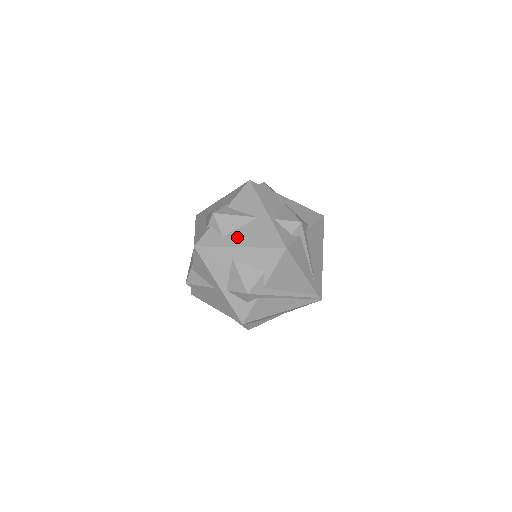
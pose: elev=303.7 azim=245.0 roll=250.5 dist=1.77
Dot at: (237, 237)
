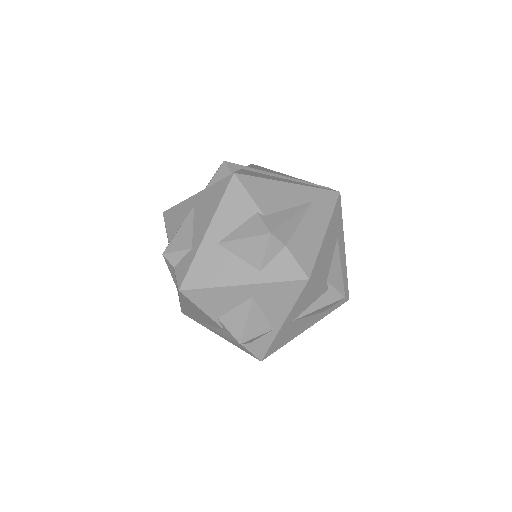
Dot at: occluded
